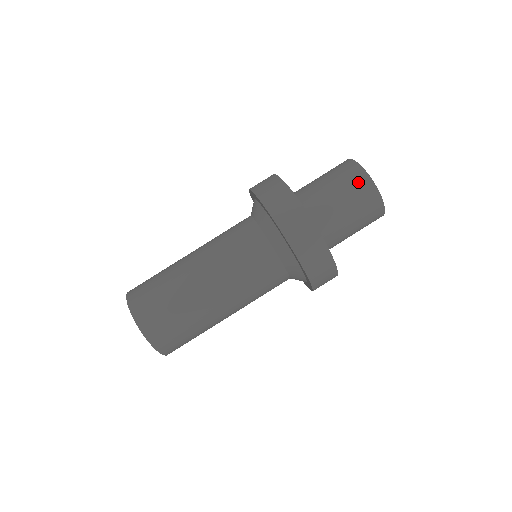
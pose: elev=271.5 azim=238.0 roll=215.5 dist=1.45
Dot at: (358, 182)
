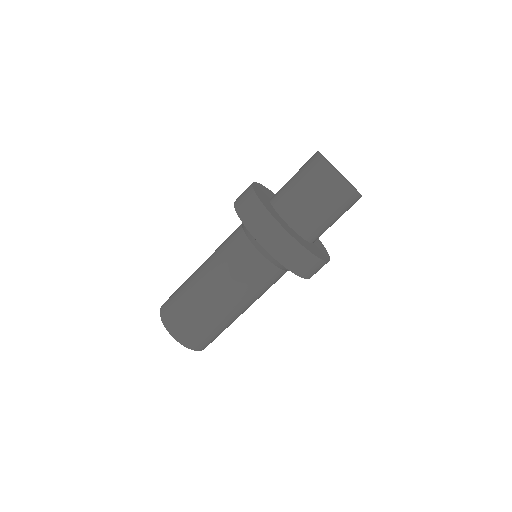
Dot at: (334, 187)
